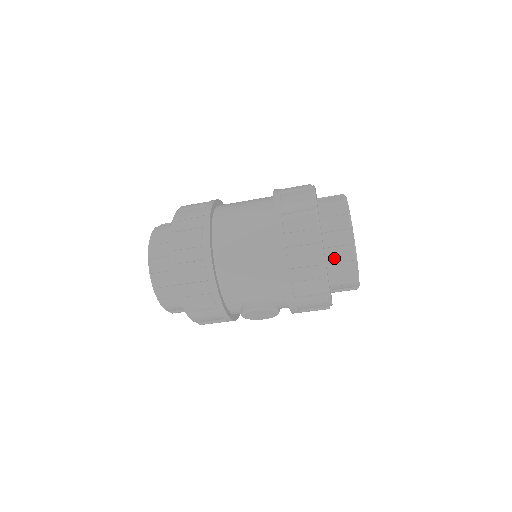
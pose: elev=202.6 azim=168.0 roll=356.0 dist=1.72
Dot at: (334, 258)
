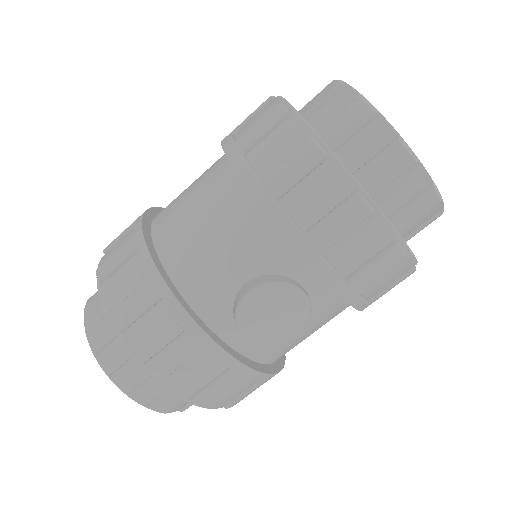
Dot at: (338, 133)
